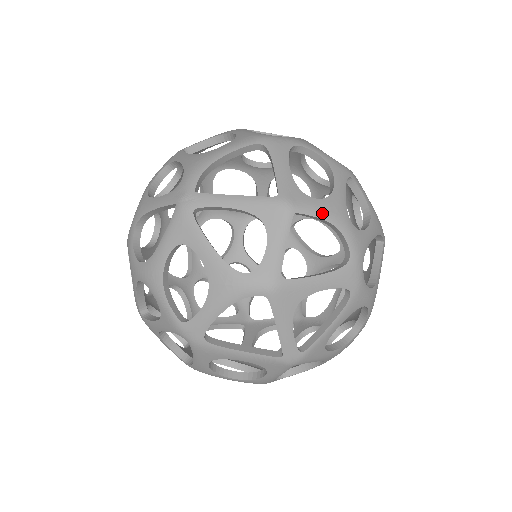
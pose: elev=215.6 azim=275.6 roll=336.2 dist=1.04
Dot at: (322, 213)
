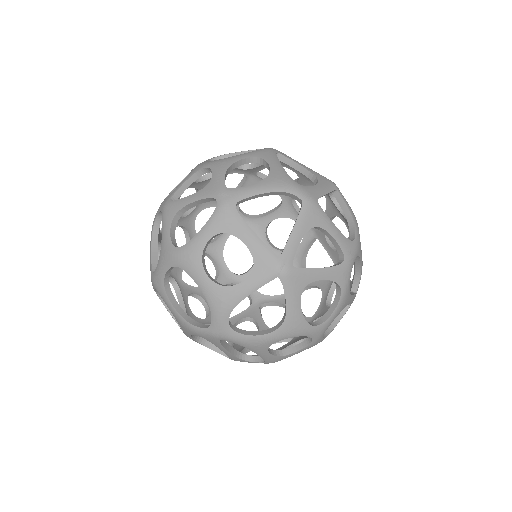
Dot at: (349, 207)
